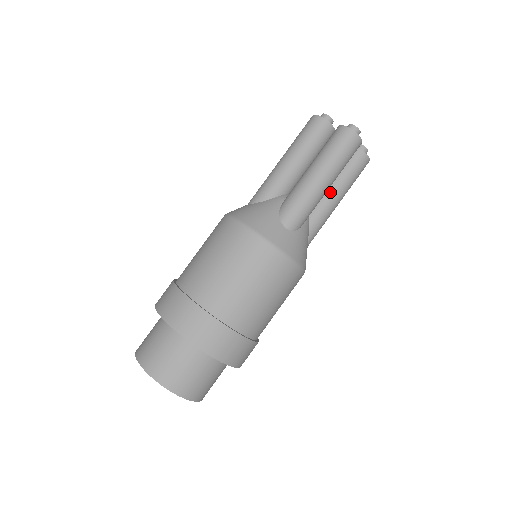
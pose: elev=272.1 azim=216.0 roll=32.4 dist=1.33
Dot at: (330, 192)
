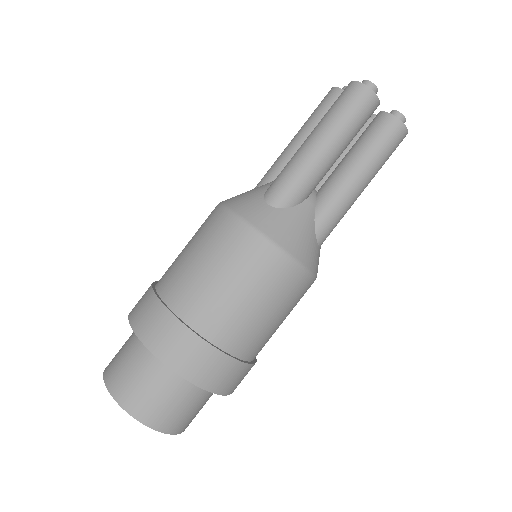
Dot at: (344, 168)
